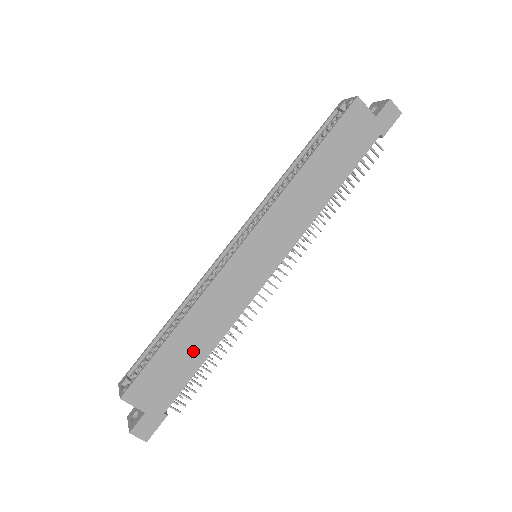
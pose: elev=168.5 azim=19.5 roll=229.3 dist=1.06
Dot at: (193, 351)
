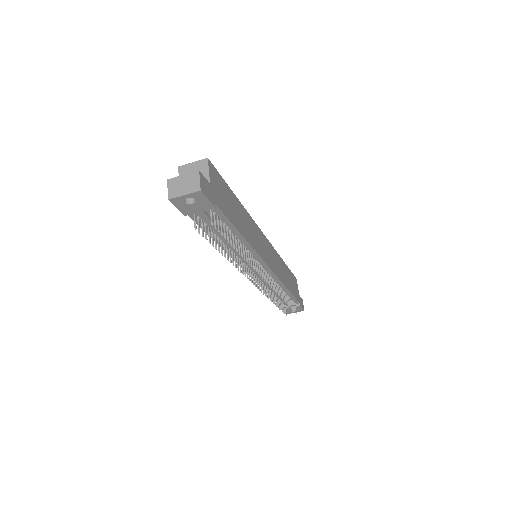
Dot at: (238, 218)
